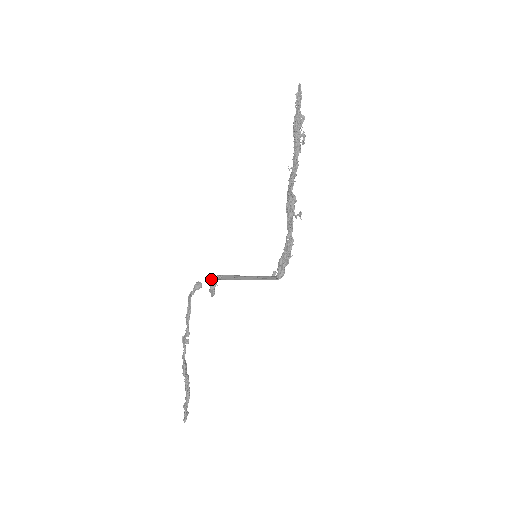
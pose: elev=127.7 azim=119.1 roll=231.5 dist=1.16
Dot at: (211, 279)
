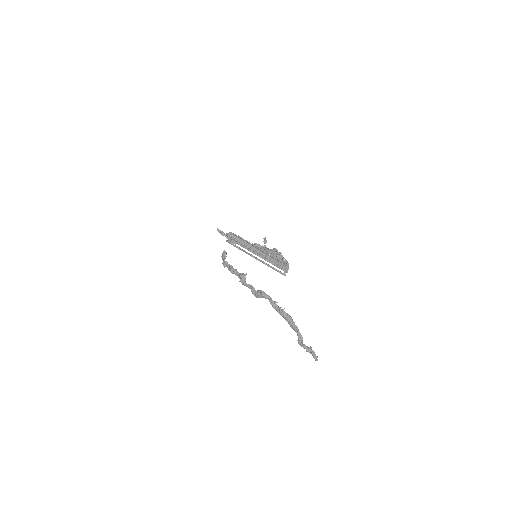
Dot at: (227, 240)
